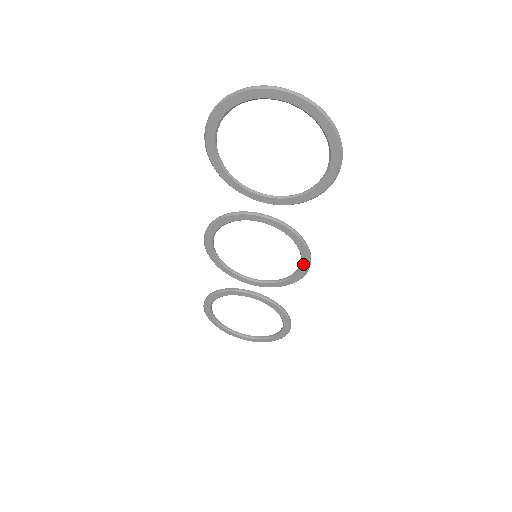
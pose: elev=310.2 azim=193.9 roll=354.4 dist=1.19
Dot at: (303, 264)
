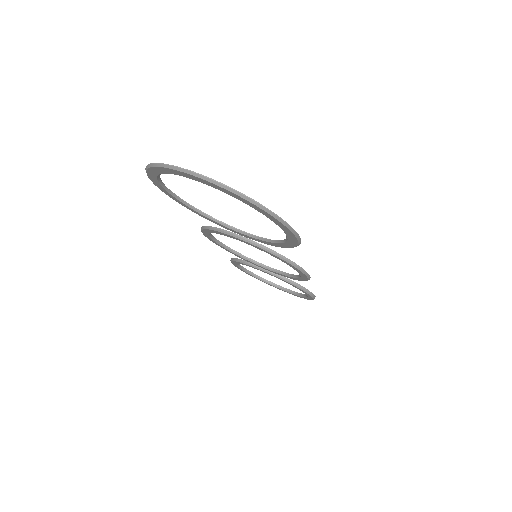
Dot at: (302, 276)
